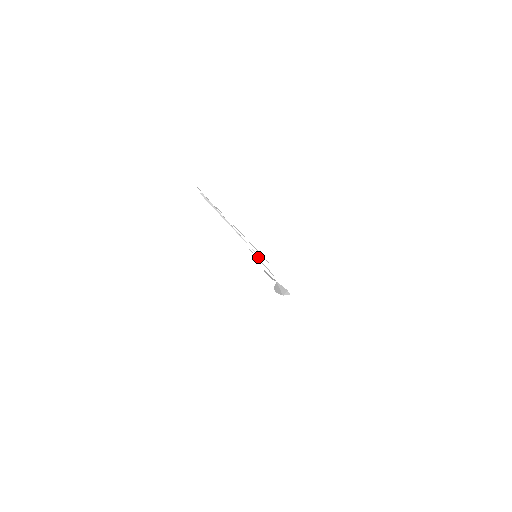
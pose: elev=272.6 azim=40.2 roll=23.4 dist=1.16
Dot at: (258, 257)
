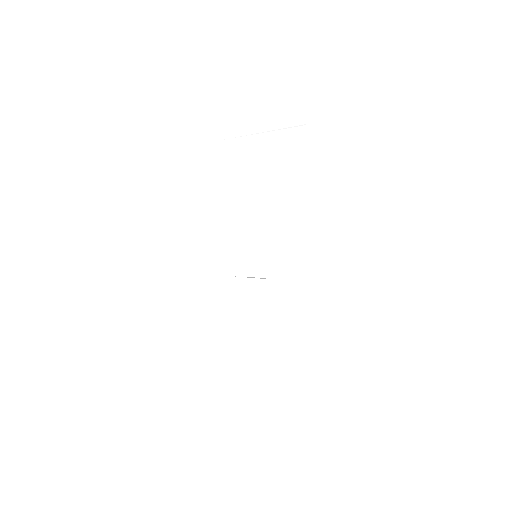
Dot at: occluded
